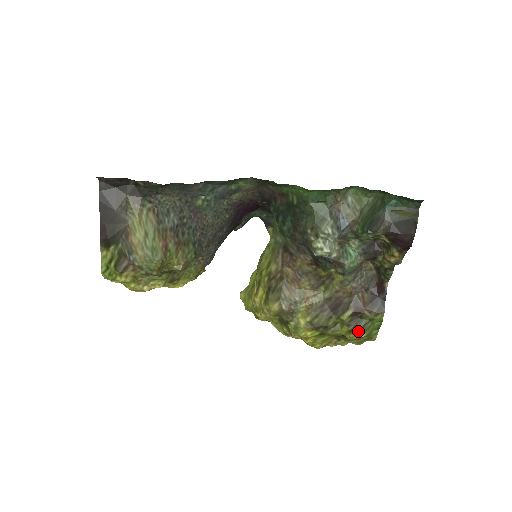
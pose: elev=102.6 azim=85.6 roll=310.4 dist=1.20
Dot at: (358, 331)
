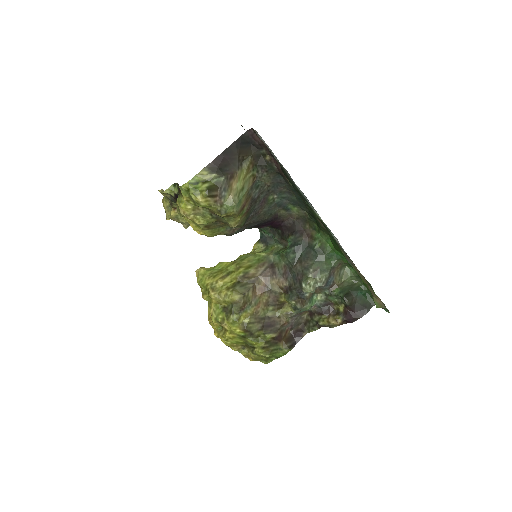
Dot at: (267, 351)
